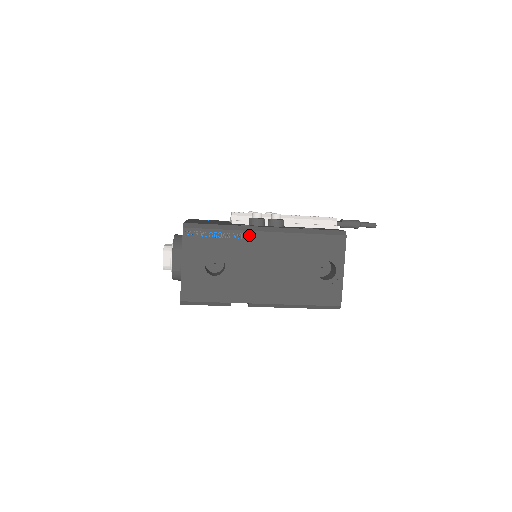
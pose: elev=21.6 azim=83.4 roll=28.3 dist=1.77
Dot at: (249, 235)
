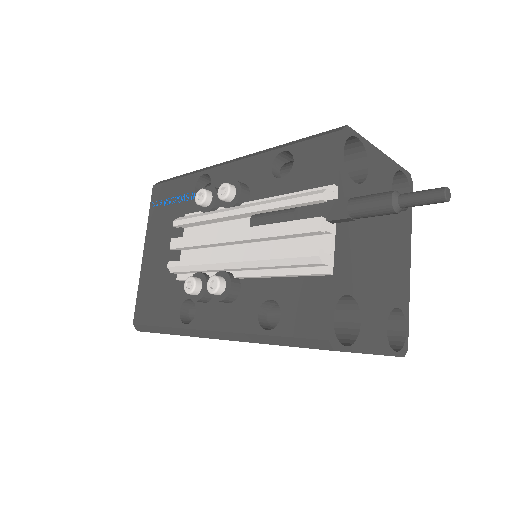
Dot at: occluded
